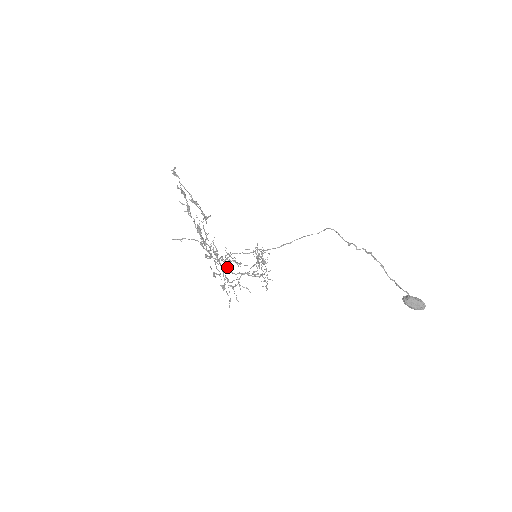
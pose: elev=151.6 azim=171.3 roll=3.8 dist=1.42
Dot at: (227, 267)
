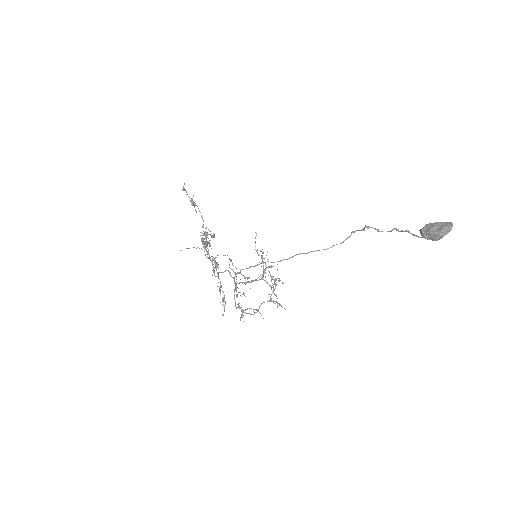
Dot at: occluded
